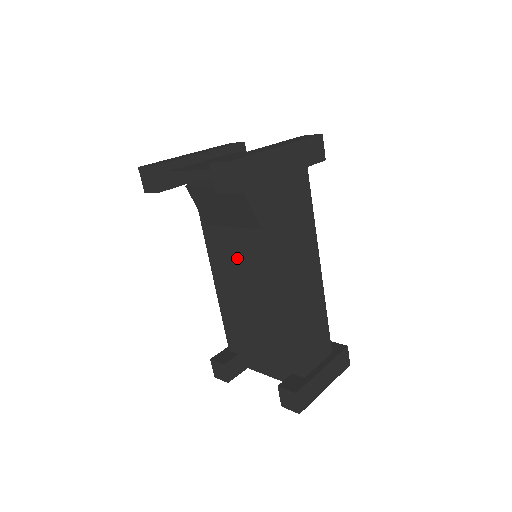
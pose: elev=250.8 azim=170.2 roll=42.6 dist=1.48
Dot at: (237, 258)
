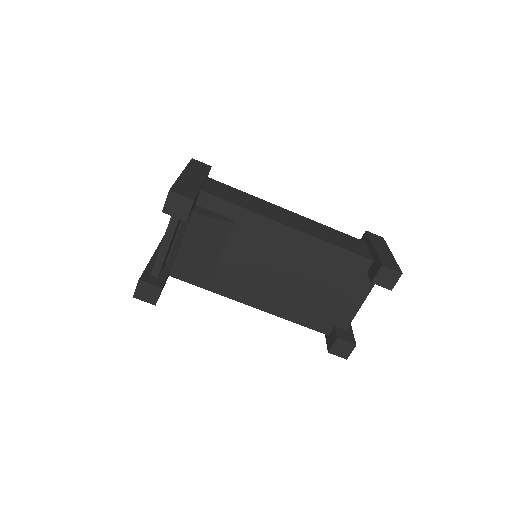
Dot at: (249, 269)
